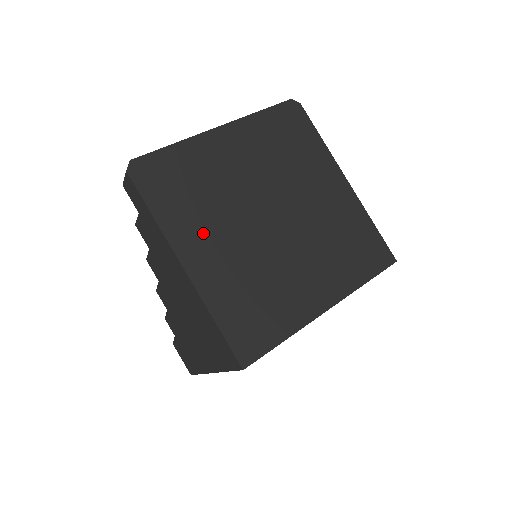
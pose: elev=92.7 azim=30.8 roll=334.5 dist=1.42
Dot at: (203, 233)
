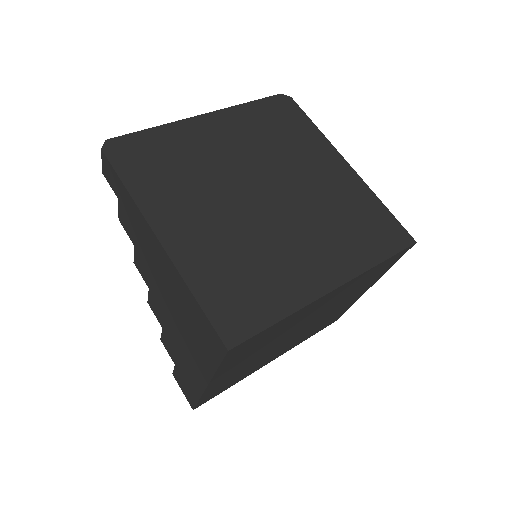
Dot at: (182, 206)
